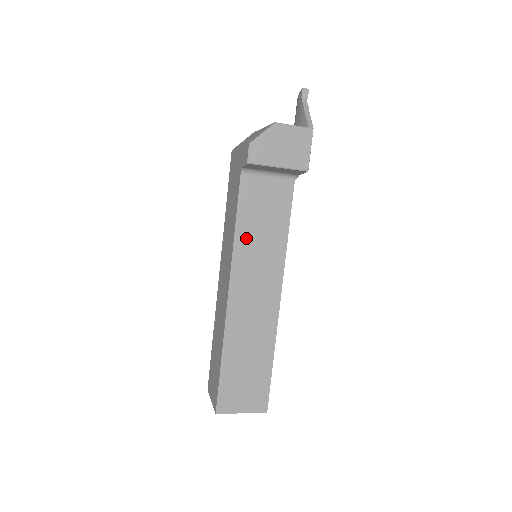
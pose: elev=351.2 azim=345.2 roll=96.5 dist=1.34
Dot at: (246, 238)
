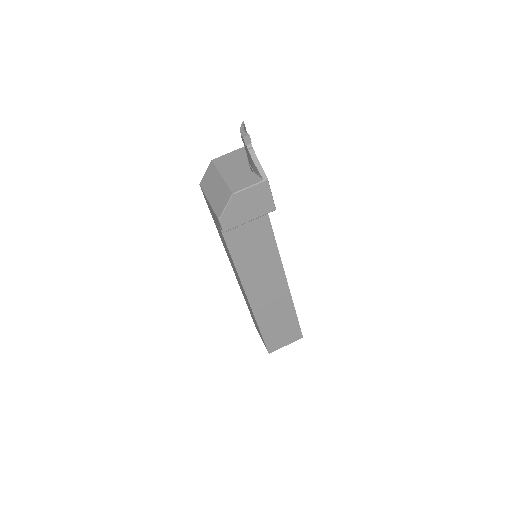
Dot at: (244, 263)
